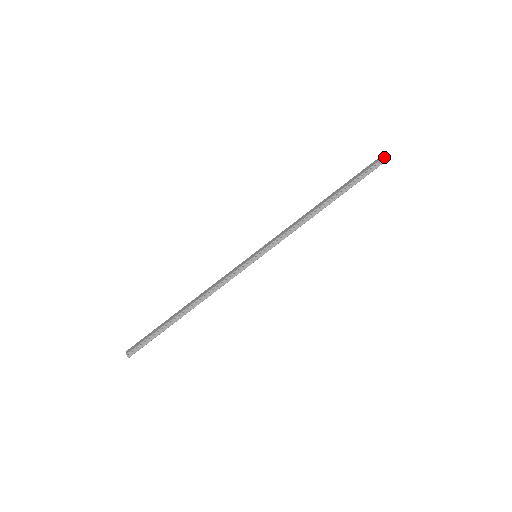
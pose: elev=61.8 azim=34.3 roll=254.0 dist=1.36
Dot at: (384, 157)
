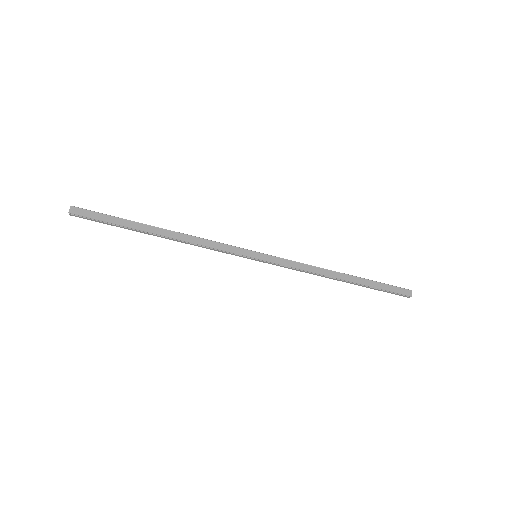
Dot at: (409, 296)
